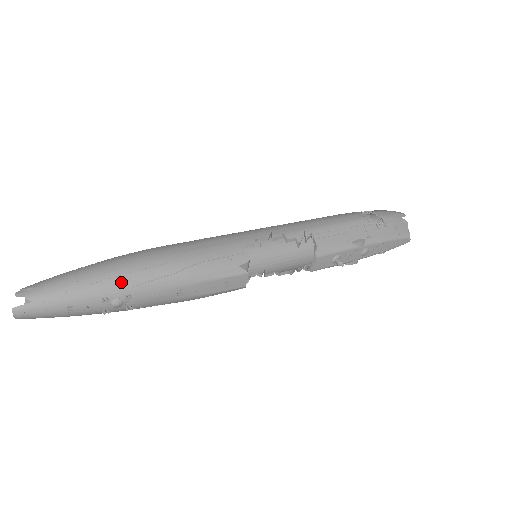
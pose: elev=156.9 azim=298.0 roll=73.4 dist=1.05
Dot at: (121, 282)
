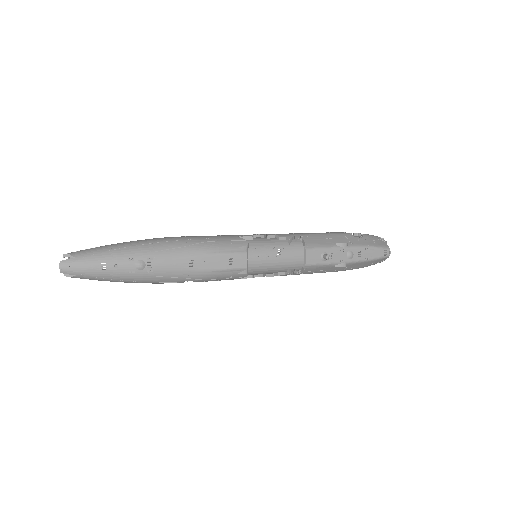
Dot at: (144, 248)
